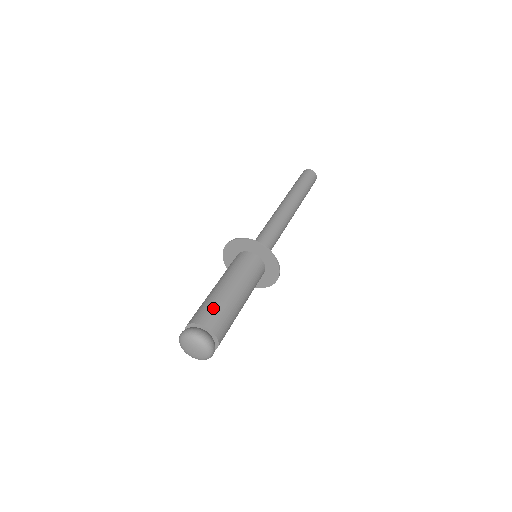
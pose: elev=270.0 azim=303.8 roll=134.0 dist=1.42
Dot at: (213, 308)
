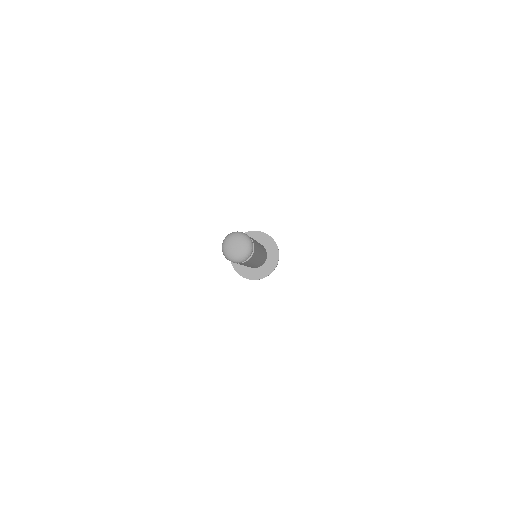
Dot at: occluded
